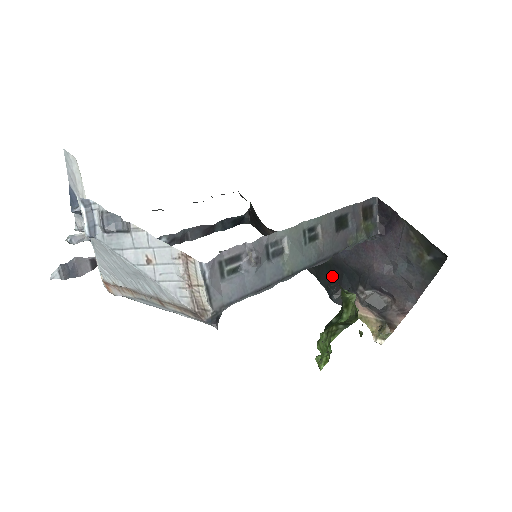
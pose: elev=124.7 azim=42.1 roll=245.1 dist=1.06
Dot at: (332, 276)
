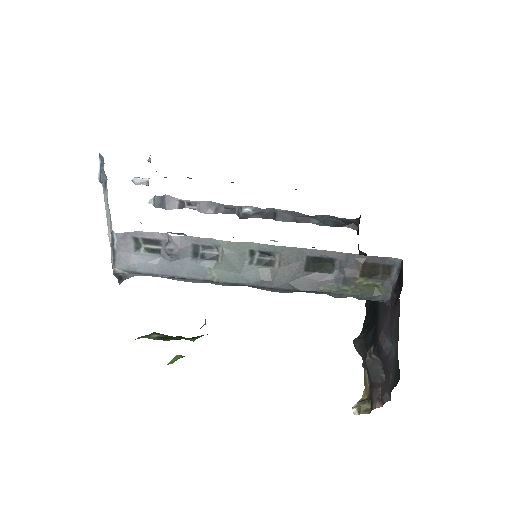
Dot at: (371, 321)
